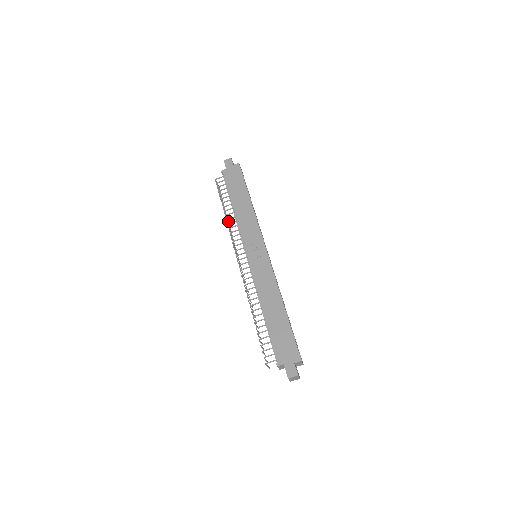
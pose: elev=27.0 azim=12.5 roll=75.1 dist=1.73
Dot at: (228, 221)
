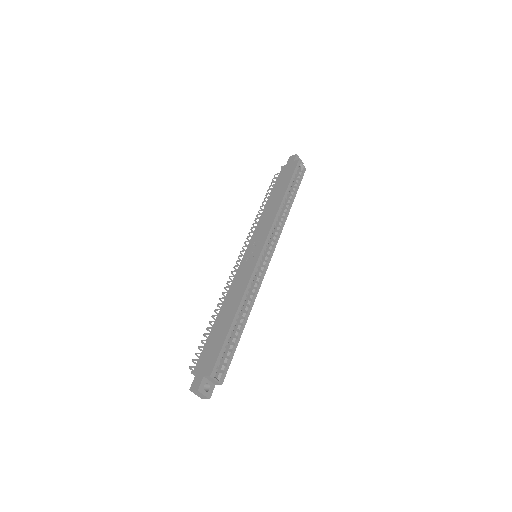
Dot at: occluded
